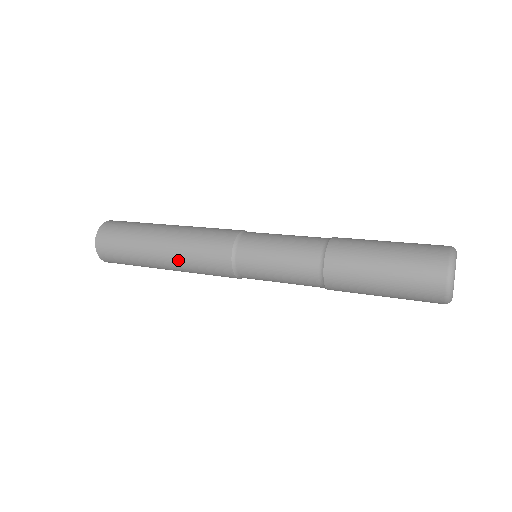
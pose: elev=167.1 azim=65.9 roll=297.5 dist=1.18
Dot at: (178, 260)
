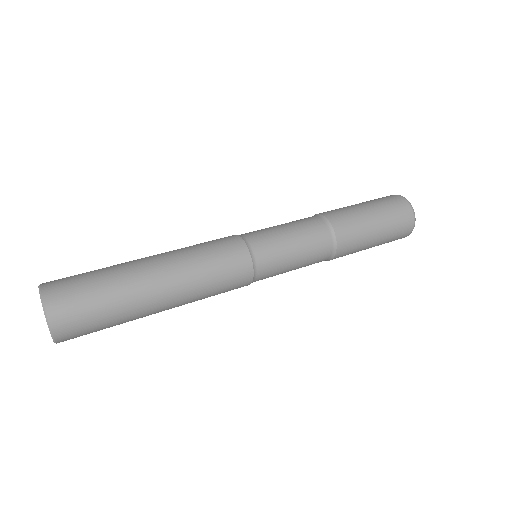
Dot at: (186, 277)
